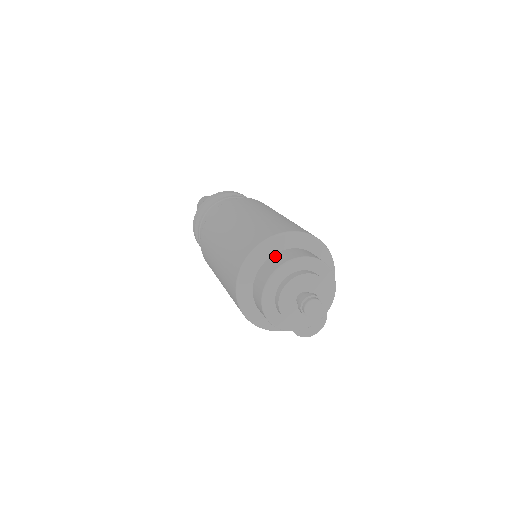
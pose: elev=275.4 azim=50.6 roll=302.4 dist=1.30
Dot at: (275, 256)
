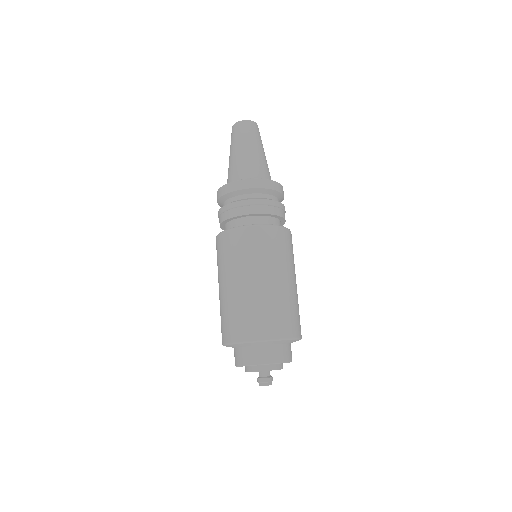
Dot at: (265, 349)
